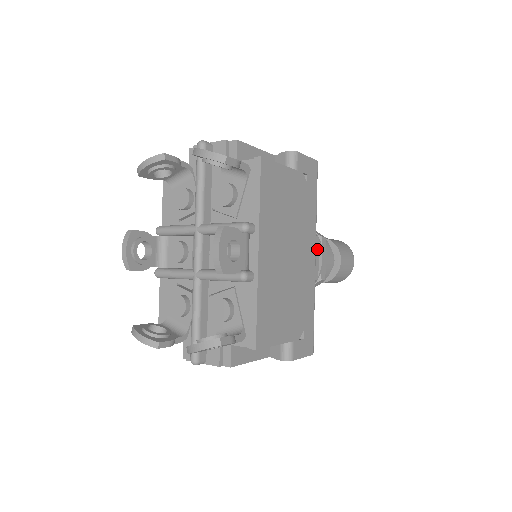
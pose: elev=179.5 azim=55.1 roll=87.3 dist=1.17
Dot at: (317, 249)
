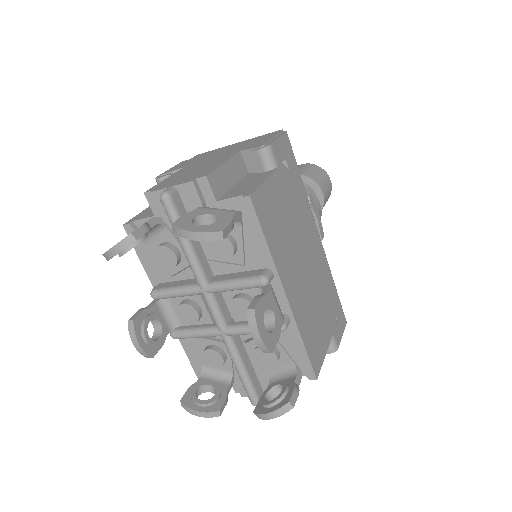
Dot at: occluded
